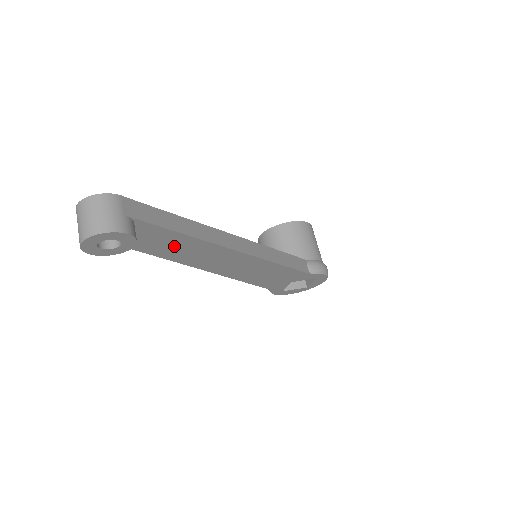
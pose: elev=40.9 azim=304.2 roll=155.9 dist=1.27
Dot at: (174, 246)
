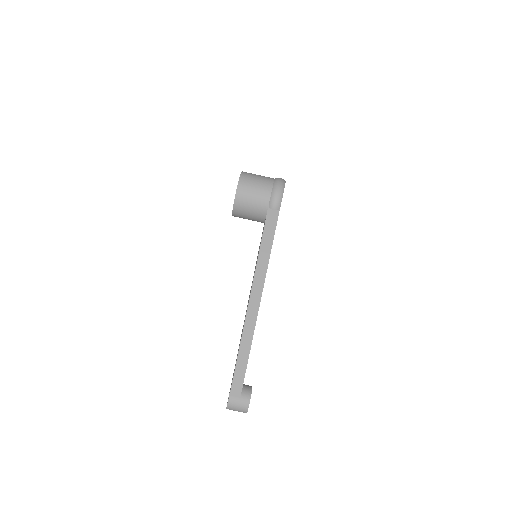
Dot at: occluded
